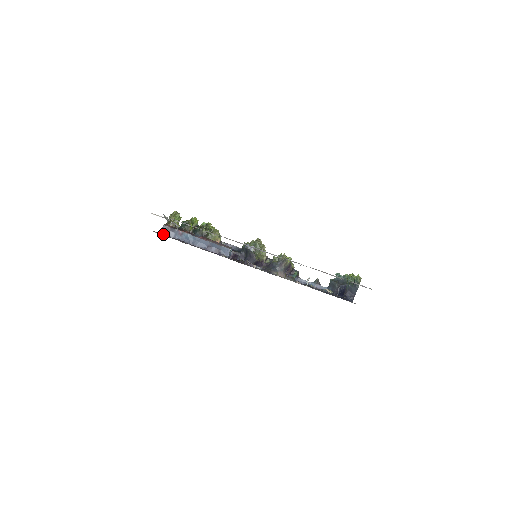
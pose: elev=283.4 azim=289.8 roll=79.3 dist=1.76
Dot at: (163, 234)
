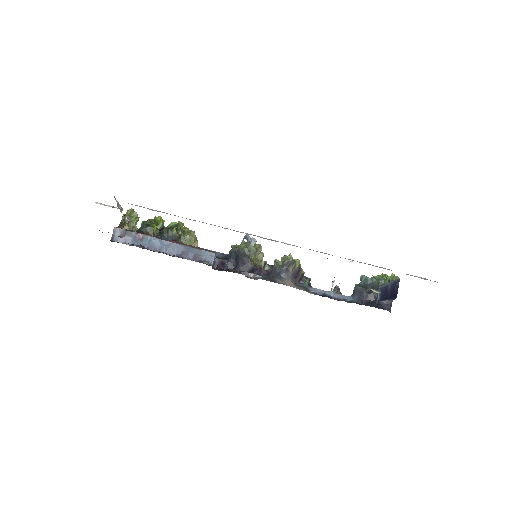
Dot at: (115, 240)
